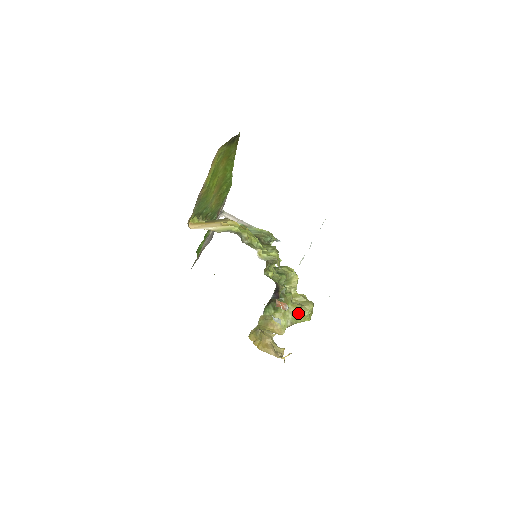
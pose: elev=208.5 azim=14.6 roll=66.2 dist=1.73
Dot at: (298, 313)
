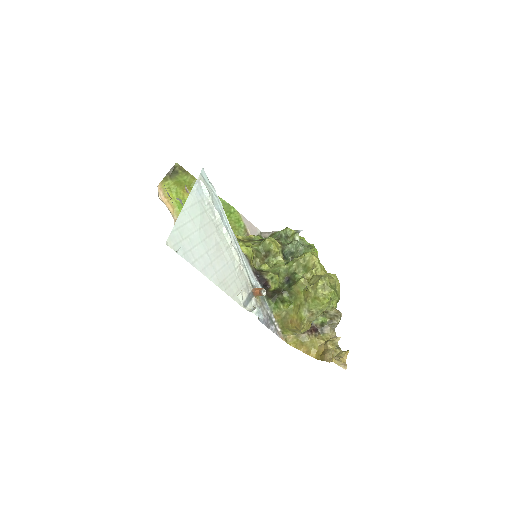
Dot at: (311, 296)
